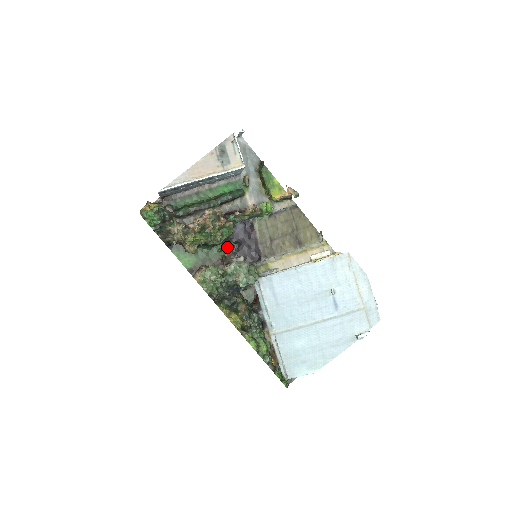
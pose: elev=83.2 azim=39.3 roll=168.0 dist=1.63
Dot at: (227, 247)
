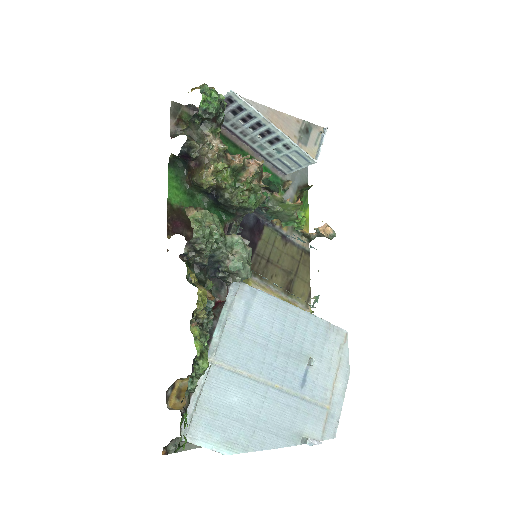
Dot at: (225, 224)
